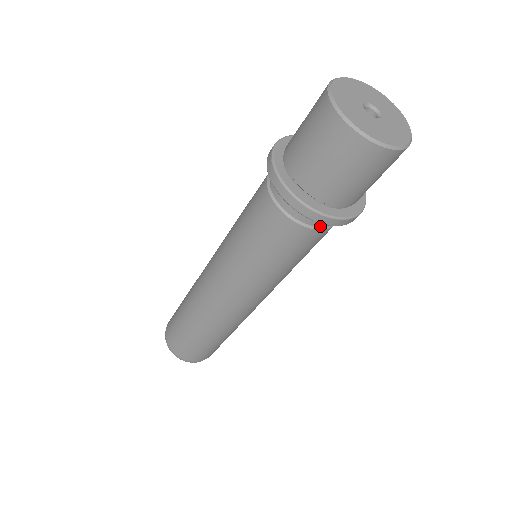
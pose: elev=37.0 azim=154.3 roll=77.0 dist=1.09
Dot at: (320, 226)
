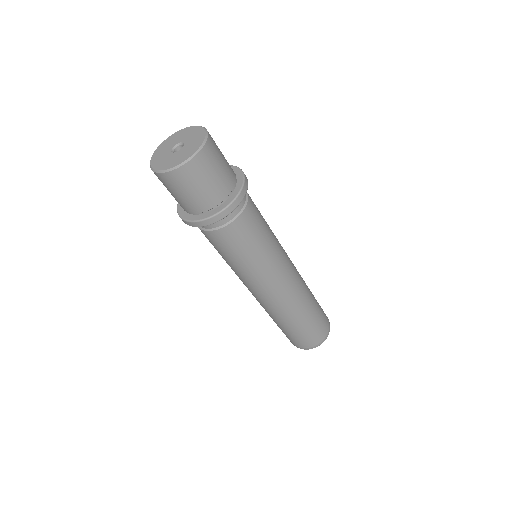
Dot at: (211, 228)
